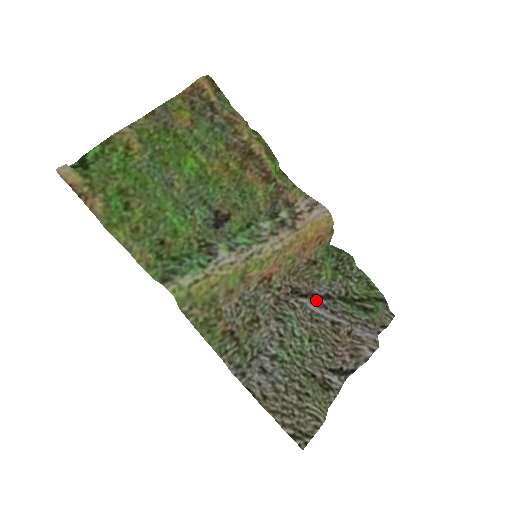
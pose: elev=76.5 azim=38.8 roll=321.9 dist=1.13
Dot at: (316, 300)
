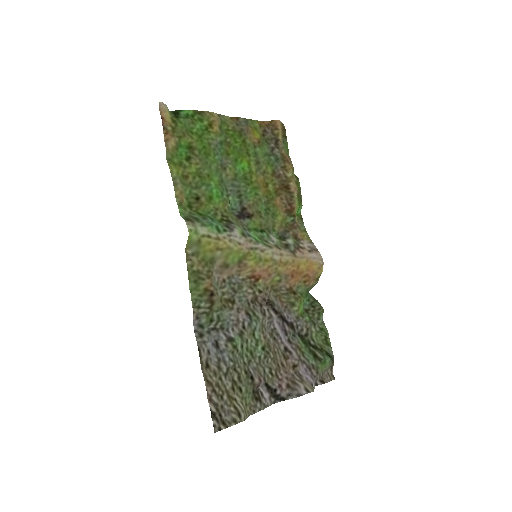
Dot at: (282, 322)
